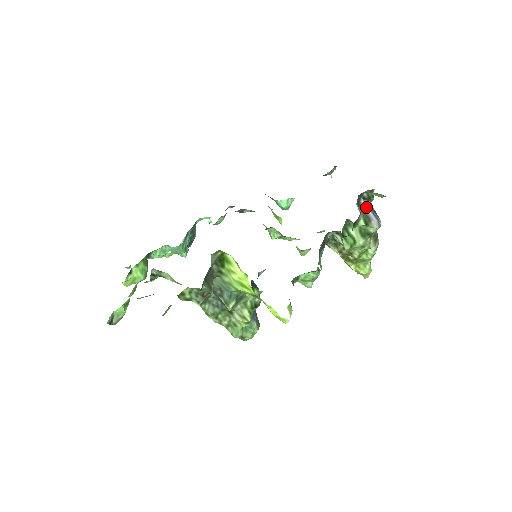
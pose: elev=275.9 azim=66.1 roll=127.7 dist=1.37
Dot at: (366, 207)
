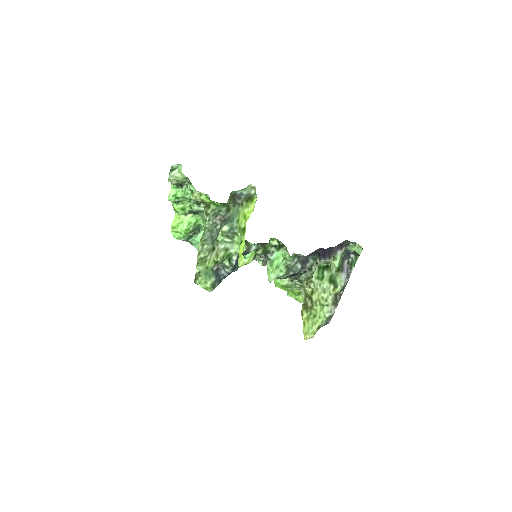
Dot at: (346, 266)
